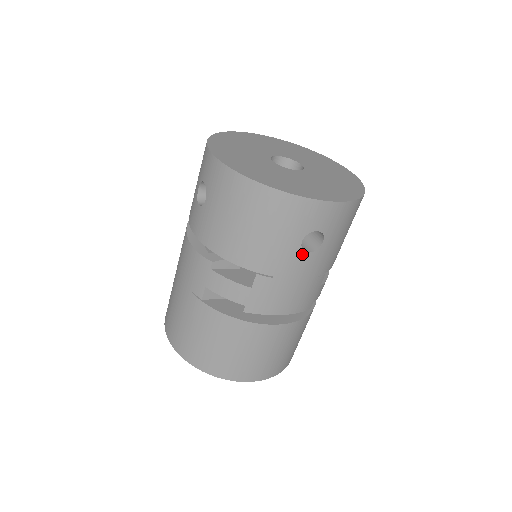
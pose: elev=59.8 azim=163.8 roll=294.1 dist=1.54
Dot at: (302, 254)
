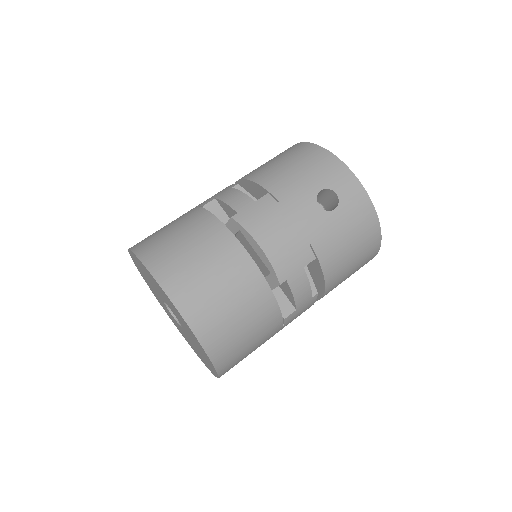
Dot at: (314, 202)
